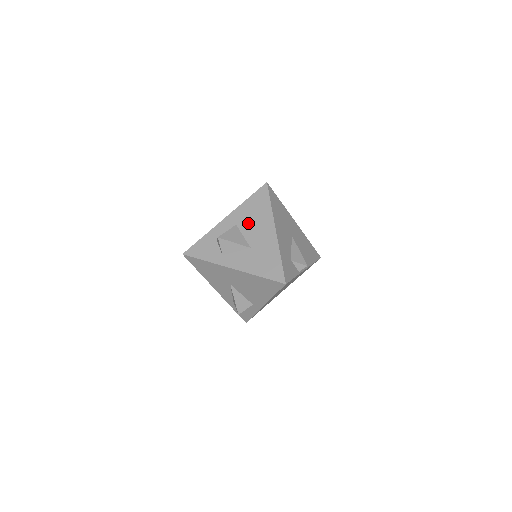
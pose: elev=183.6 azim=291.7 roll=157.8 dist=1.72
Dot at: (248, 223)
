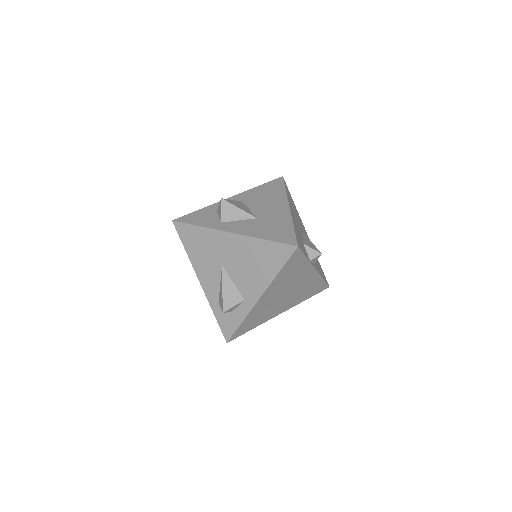
Dot at: (257, 201)
